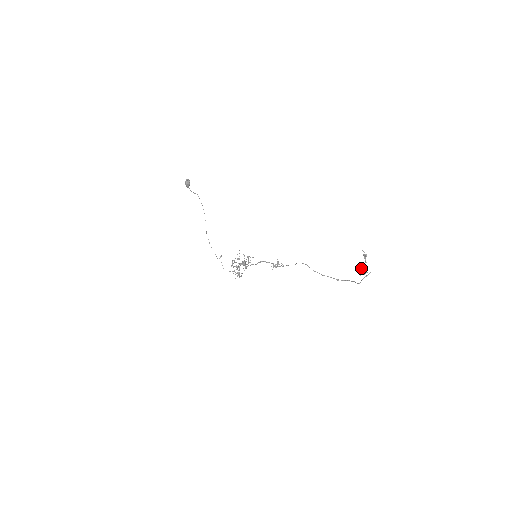
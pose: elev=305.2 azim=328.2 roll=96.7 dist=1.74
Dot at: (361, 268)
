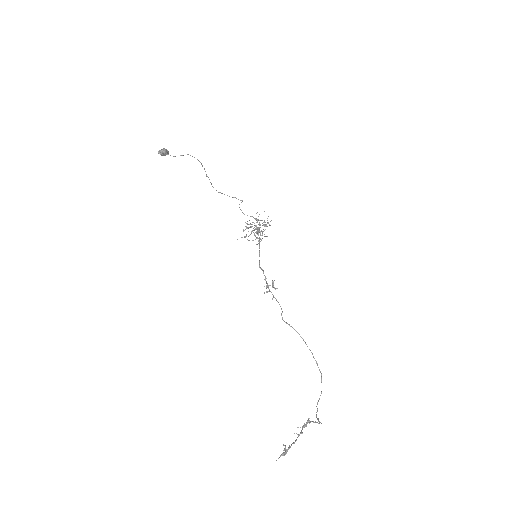
Dot at: occluded
